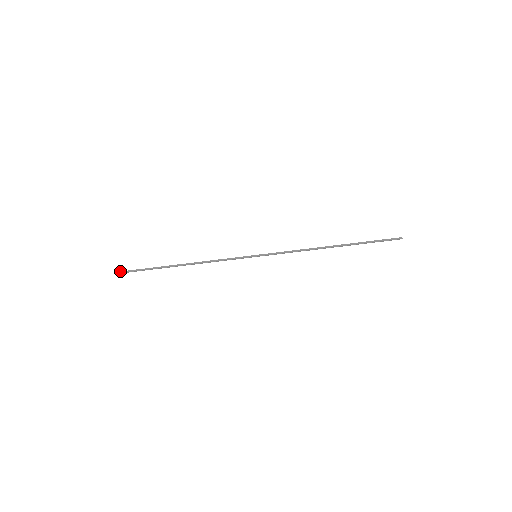
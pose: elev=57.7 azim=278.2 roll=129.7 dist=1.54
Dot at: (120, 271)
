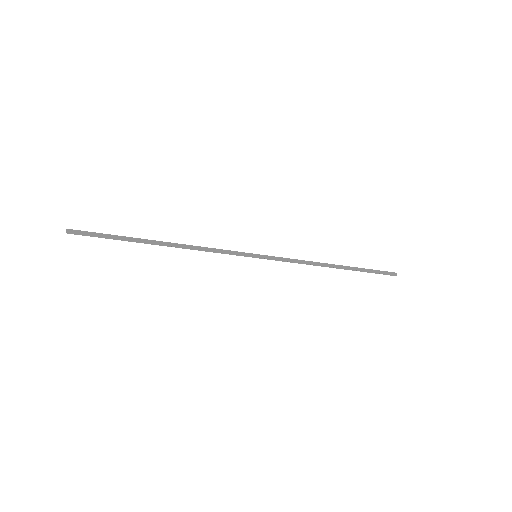
Dot at: (72, 232)
